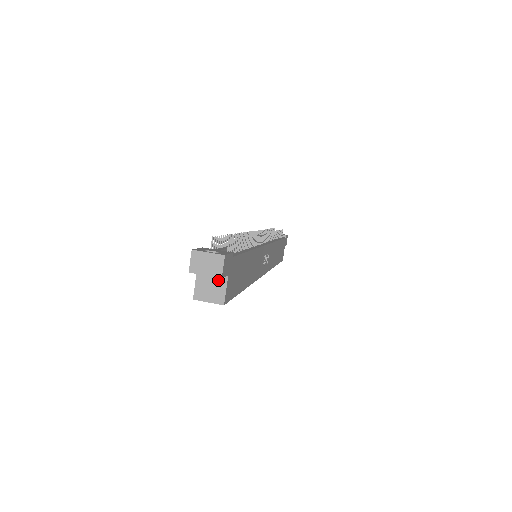
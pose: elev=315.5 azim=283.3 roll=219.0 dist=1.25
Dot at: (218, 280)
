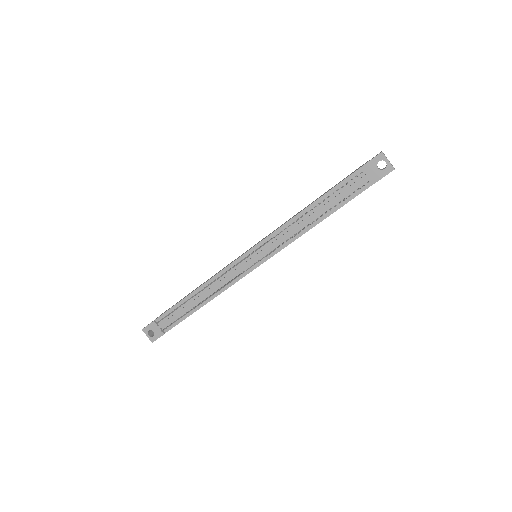
Dot at: occluded
